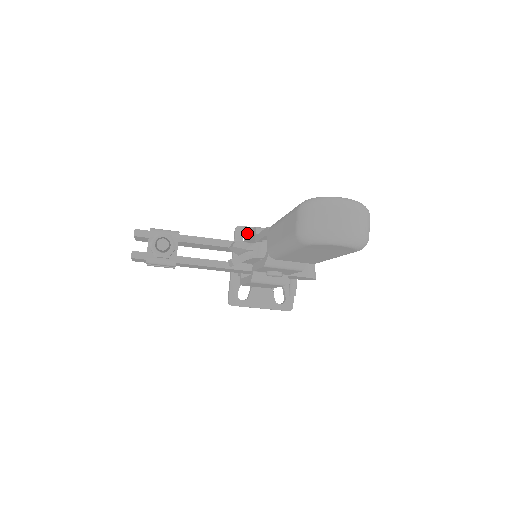
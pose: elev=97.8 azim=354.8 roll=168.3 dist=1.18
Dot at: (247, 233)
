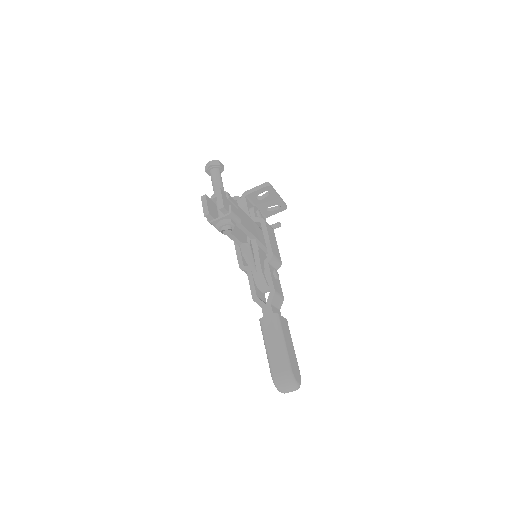
Dot at: (268, 189)
